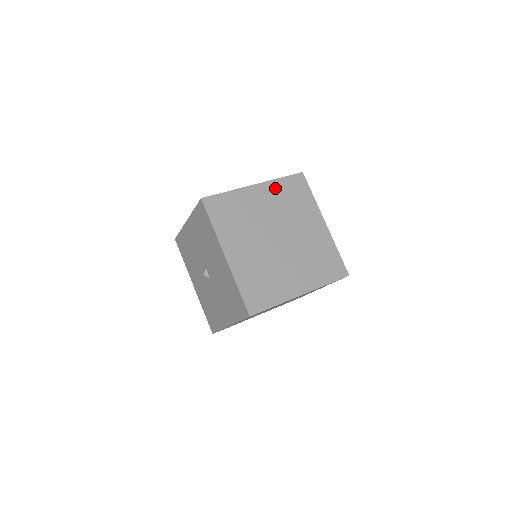
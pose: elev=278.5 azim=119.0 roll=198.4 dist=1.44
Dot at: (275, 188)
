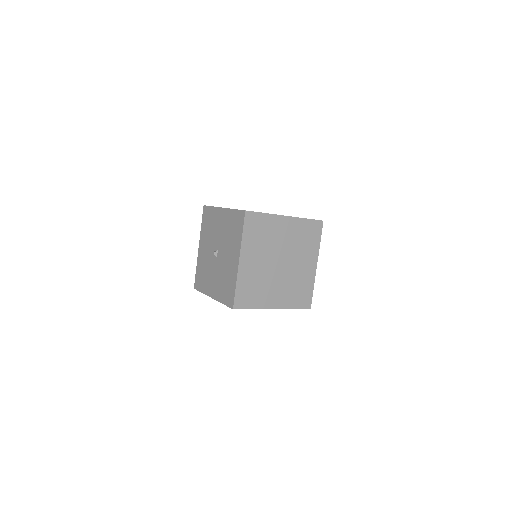
Dot at: (298, 225)
